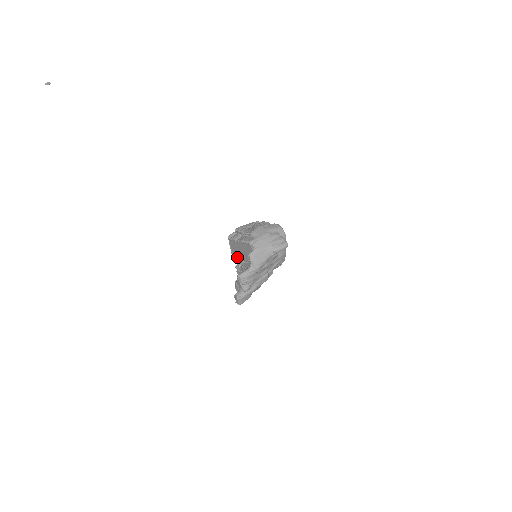
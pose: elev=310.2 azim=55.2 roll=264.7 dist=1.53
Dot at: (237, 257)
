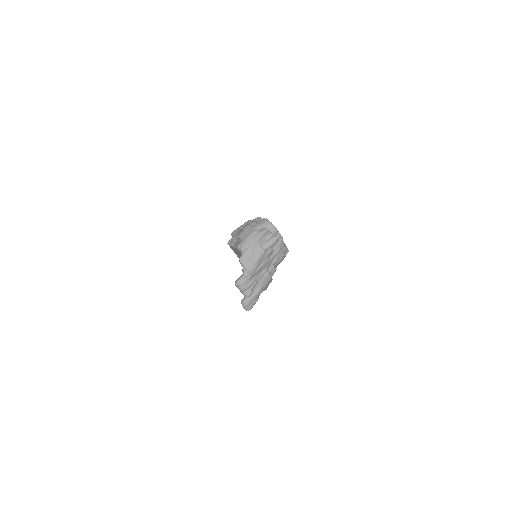
Dot at: occluded
